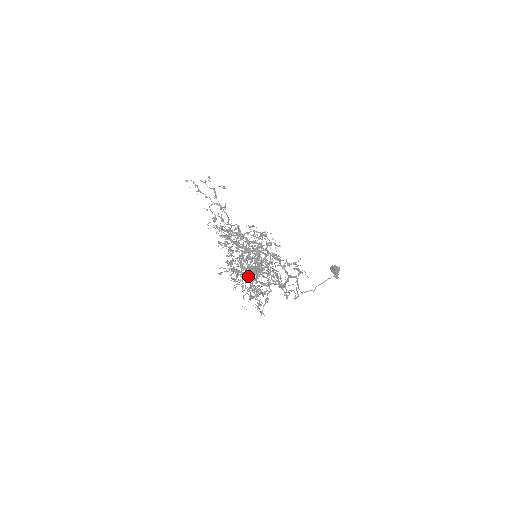
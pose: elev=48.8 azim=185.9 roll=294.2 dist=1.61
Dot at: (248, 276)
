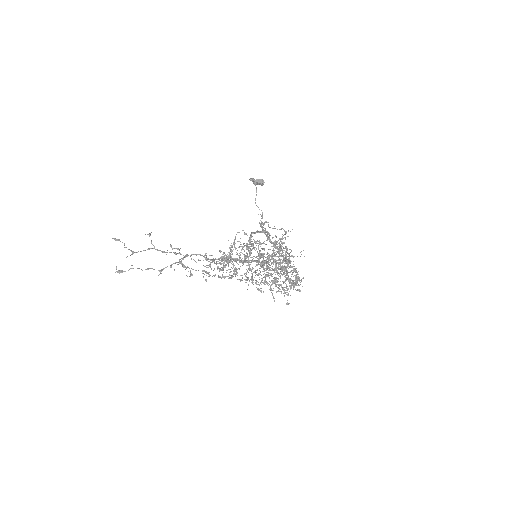
Dot at: occluded
